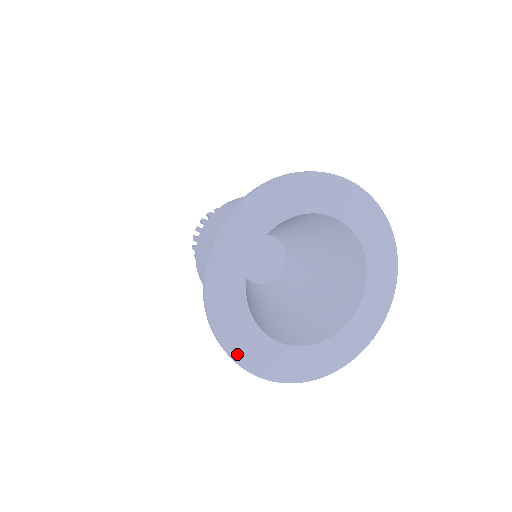
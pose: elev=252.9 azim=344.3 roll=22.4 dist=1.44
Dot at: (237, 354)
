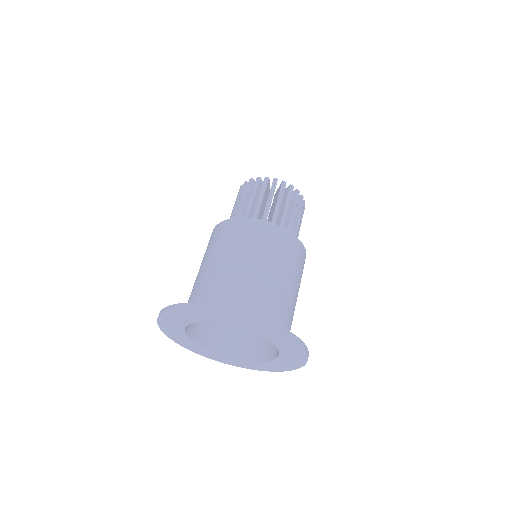
Dot at: (168, 334)
